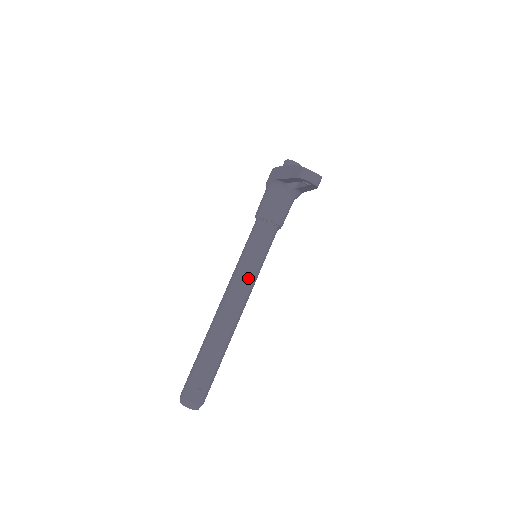
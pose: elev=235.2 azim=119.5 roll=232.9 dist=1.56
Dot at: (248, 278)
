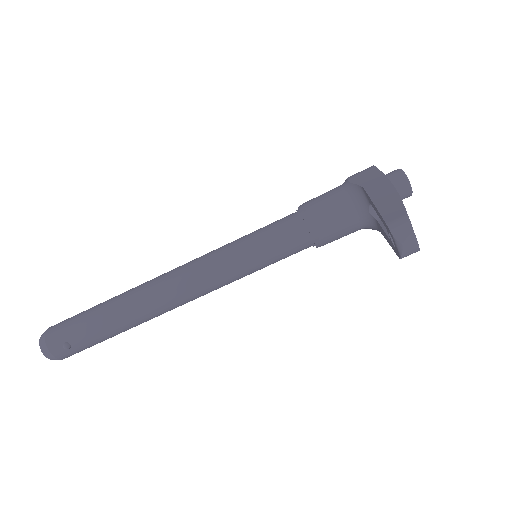
Dot at: (223, 274)
